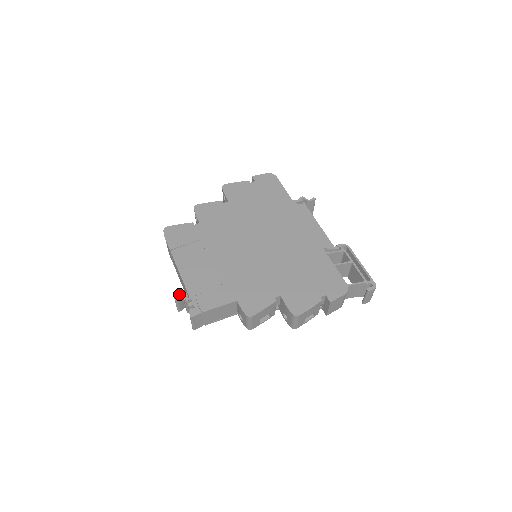
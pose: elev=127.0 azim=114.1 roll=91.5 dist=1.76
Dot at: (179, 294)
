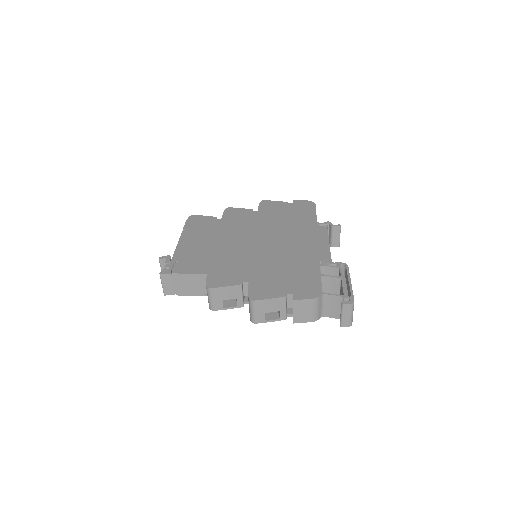
Dot at: (164, 257)
